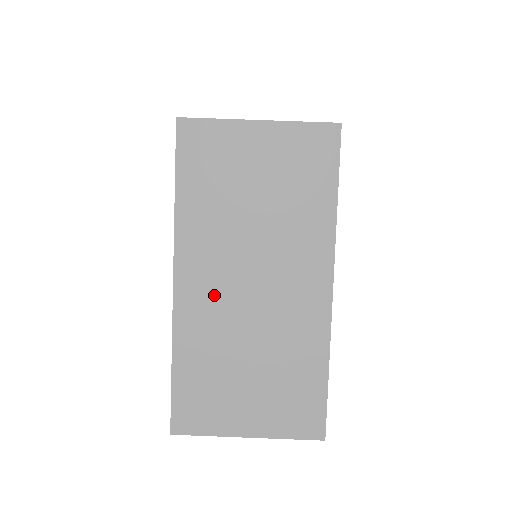
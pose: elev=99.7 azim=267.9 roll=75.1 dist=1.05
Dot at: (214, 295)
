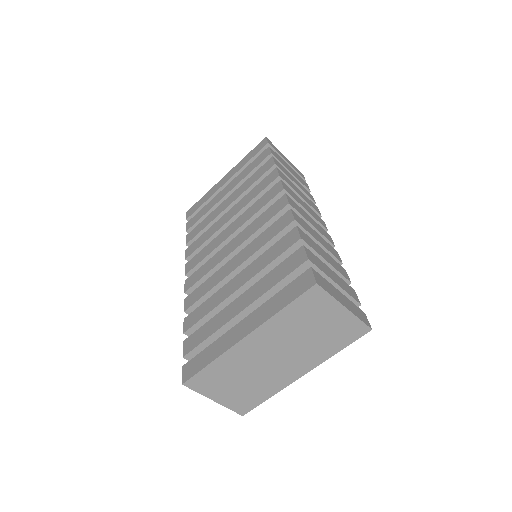
Dot at: (256, 352)
